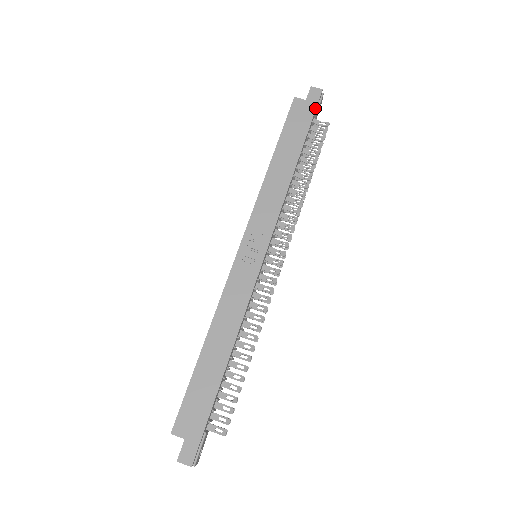
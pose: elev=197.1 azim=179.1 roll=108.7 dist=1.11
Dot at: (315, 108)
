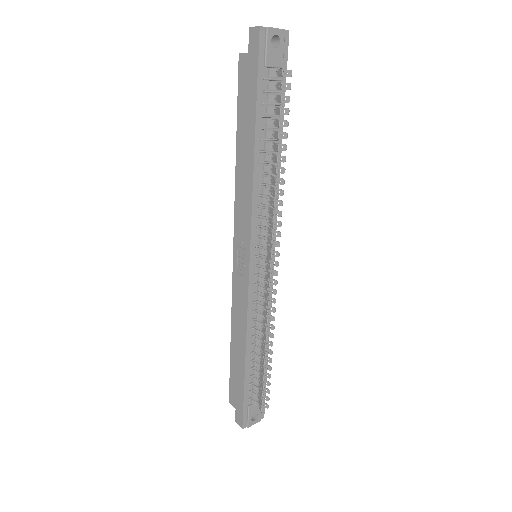
Dot at: (257, 62)
